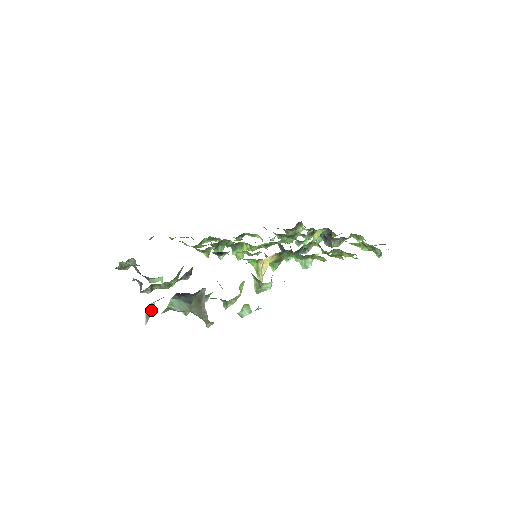
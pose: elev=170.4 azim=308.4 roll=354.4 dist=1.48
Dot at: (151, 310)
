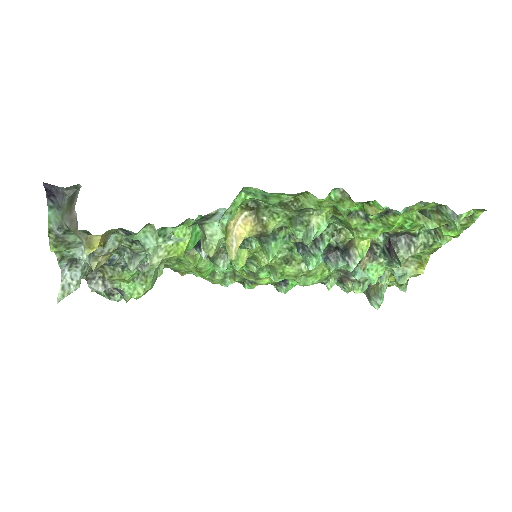
Dot at: (73, 283)
